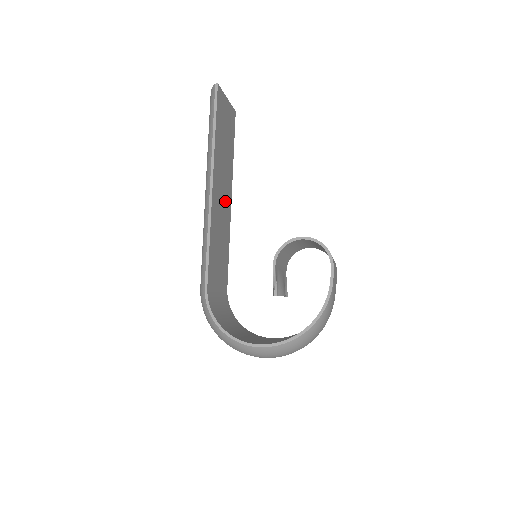
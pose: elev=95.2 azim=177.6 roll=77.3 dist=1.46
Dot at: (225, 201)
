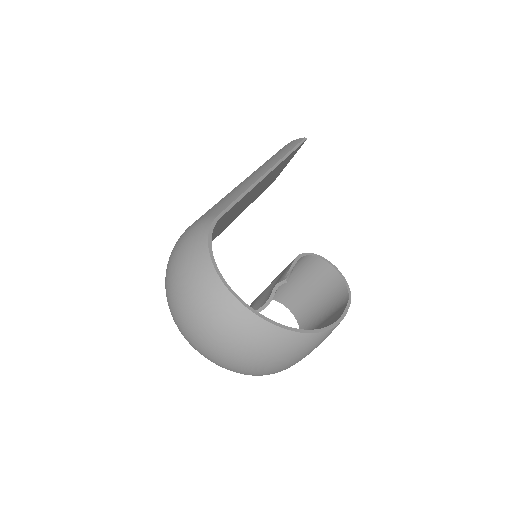
Dot at: (244, 206)
